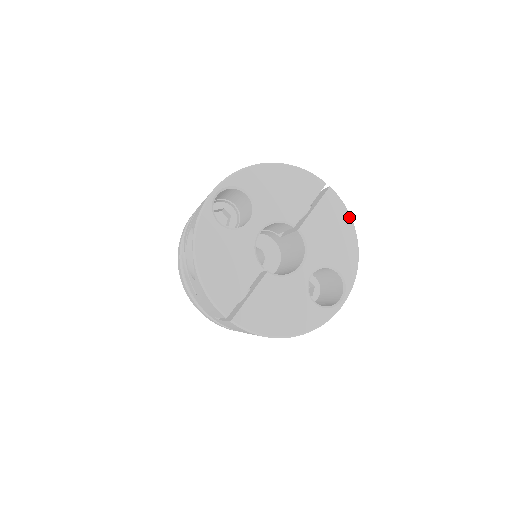
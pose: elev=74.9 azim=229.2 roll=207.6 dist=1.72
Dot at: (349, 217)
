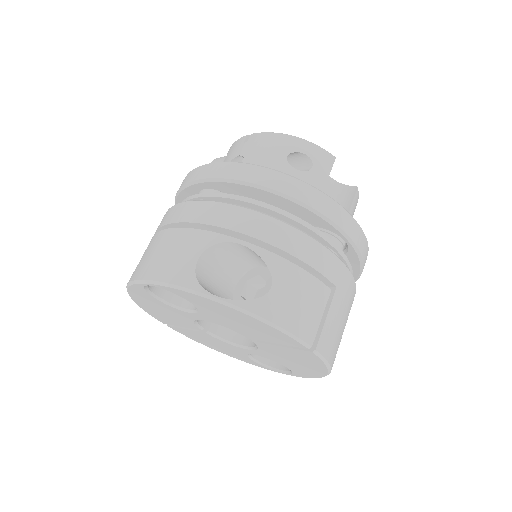
Dot at: (326, 369)
